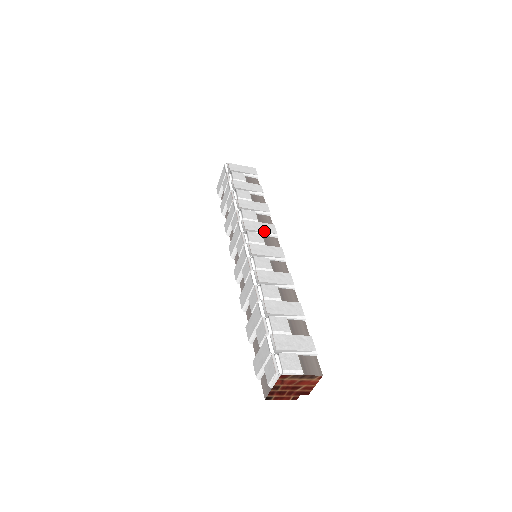
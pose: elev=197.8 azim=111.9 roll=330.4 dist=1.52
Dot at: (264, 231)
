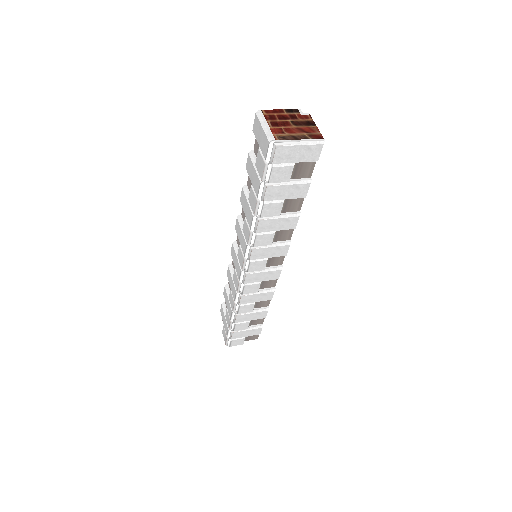
Dot at: occluded
